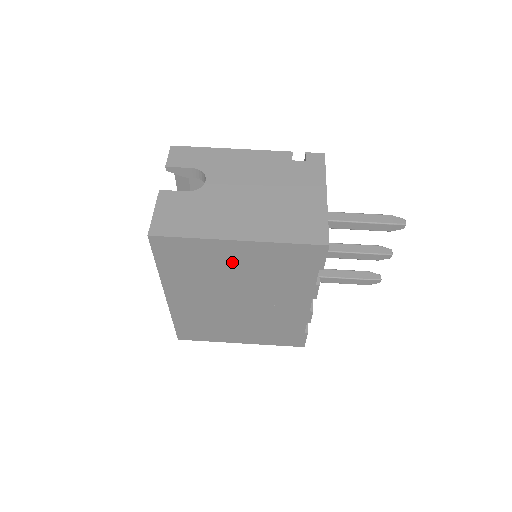
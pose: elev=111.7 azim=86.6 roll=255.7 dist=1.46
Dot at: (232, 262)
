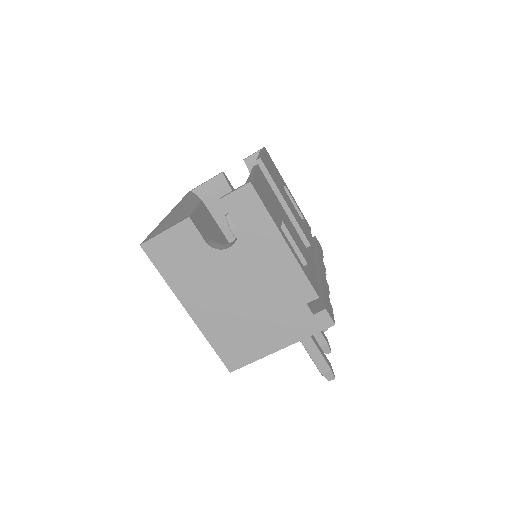
Dot at: occluded
